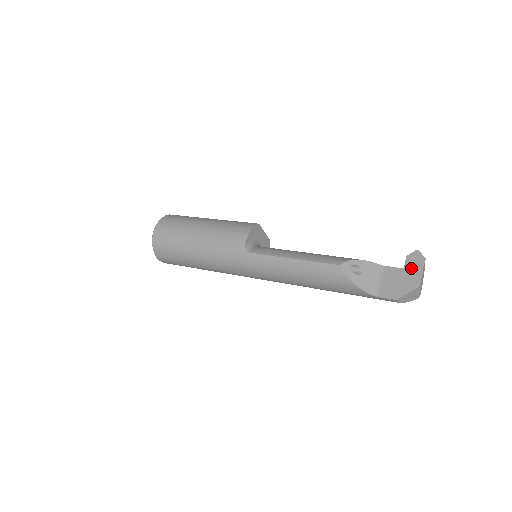
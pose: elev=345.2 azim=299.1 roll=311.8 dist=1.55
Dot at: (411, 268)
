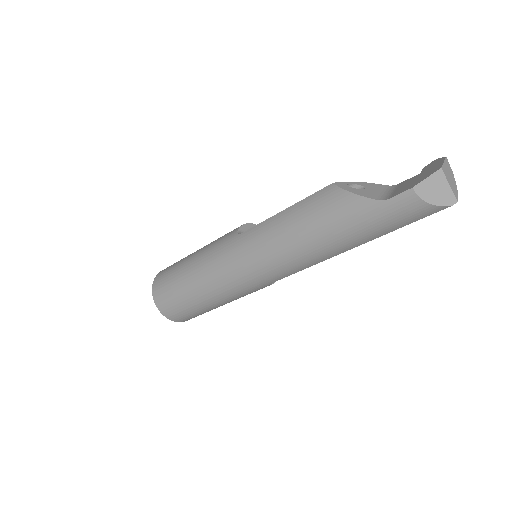
Dot at: (429, 168)
